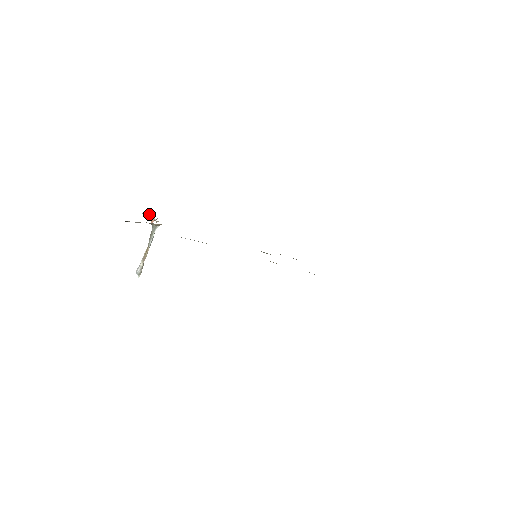
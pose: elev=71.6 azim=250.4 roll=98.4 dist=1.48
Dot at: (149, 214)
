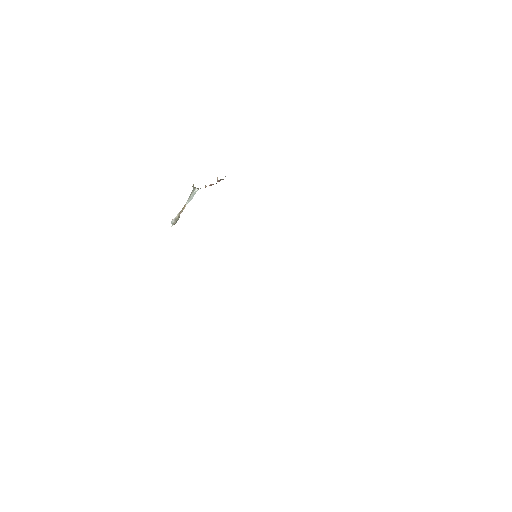
Dot at: (217, 178)
